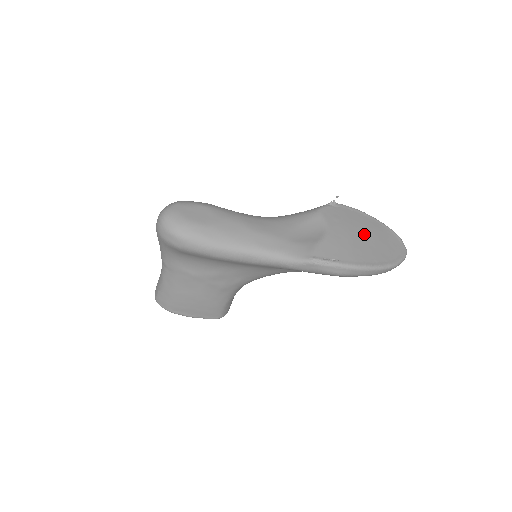
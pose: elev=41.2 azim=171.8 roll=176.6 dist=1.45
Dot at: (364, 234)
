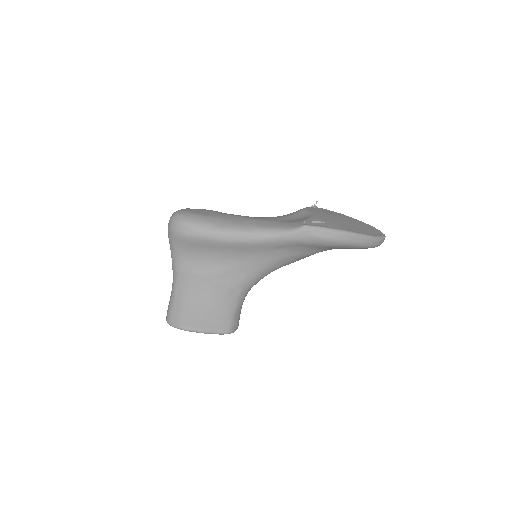
Dot at: (344, 220)
